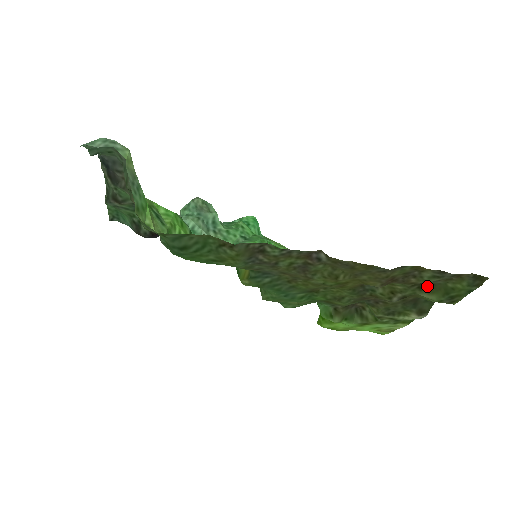
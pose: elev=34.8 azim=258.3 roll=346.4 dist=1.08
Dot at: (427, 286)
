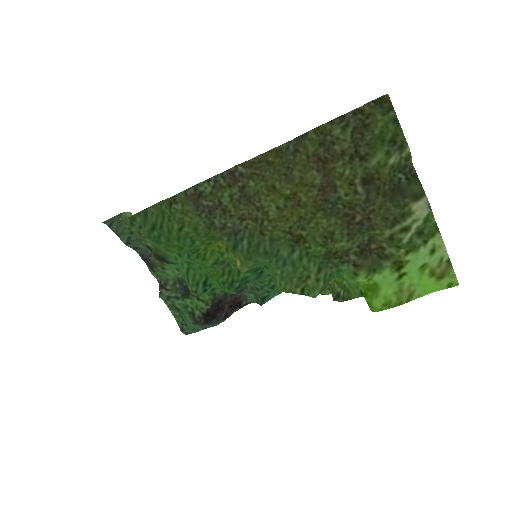
Dot at: (366, 152)
